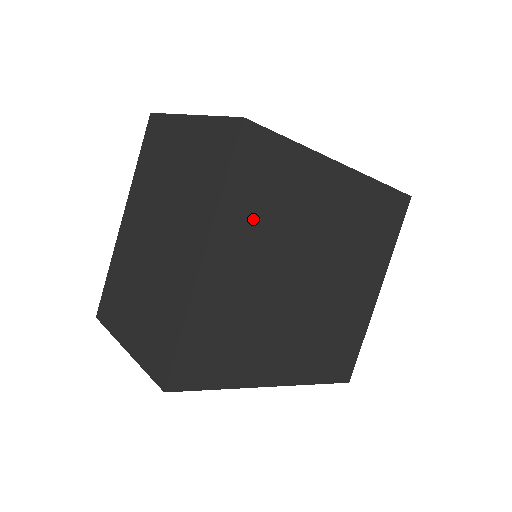
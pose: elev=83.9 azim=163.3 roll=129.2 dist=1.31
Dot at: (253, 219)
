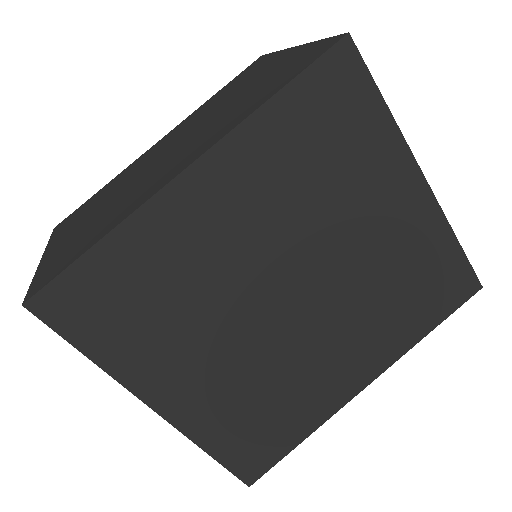
Dot at: (156, 339)
